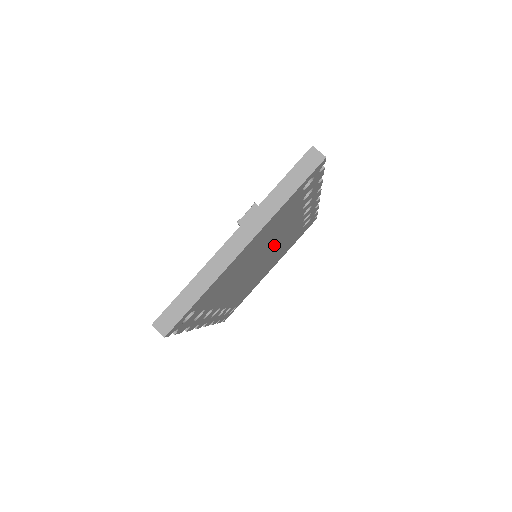
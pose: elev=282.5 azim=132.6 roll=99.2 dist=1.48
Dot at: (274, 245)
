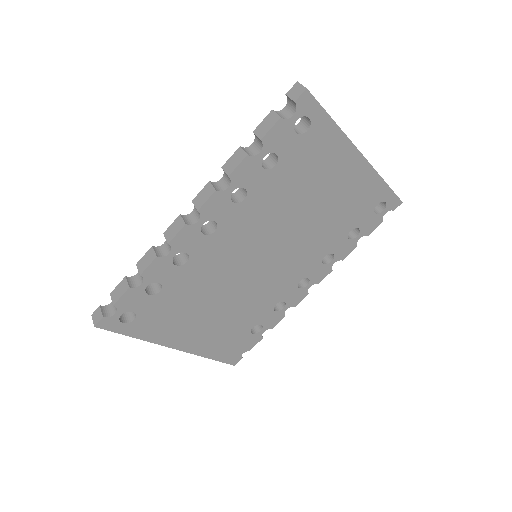
Dot at: (283, 259)
